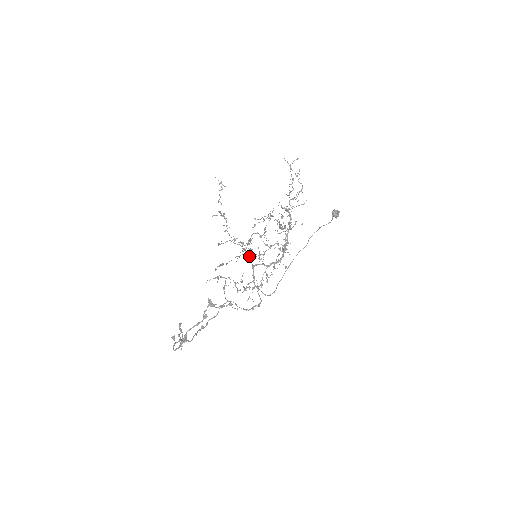
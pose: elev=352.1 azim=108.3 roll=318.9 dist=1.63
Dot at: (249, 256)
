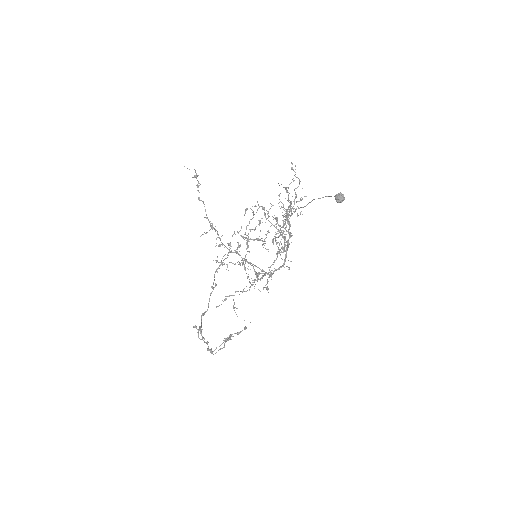
Dot at: (250, 264)
